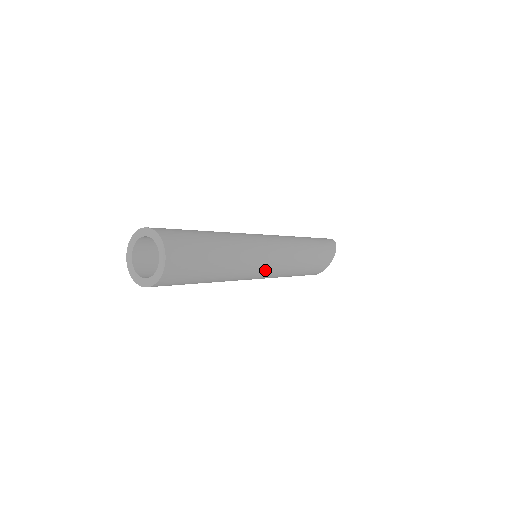
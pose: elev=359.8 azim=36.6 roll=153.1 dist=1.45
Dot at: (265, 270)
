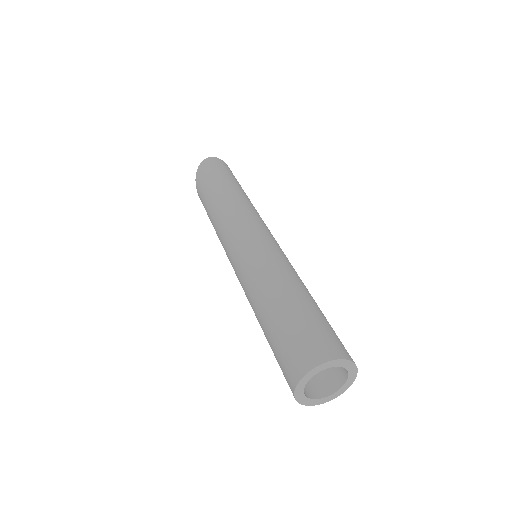
Dot at: occluded
